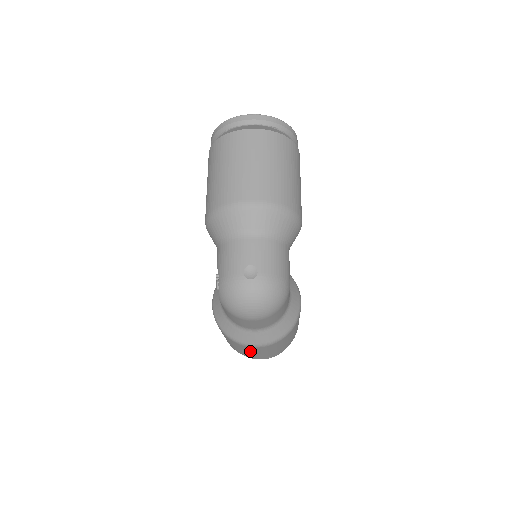
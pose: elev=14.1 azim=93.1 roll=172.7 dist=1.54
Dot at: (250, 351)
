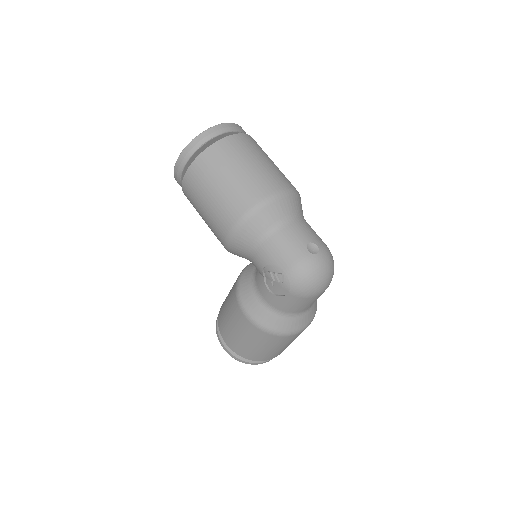
Dot at: (288, 343)
